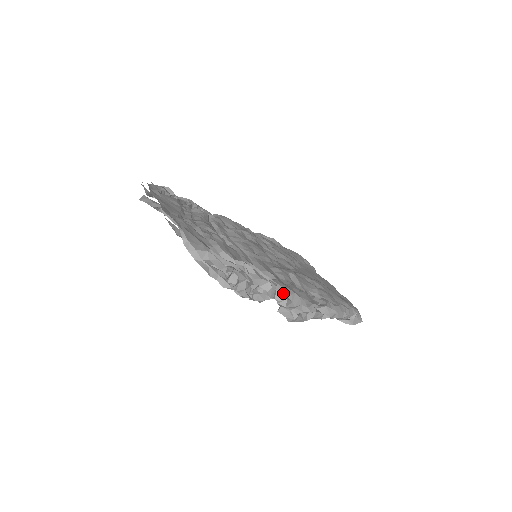
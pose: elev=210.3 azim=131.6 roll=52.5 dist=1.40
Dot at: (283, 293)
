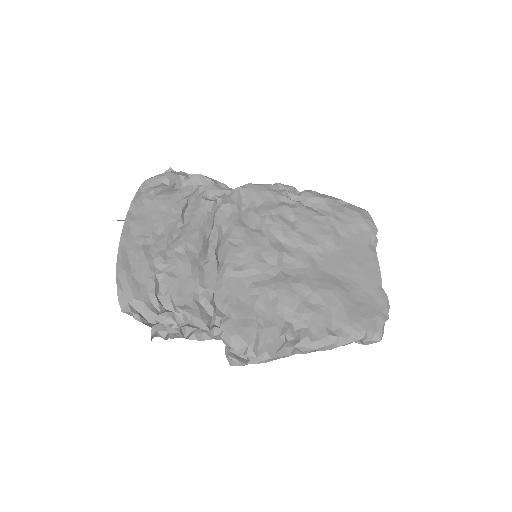
Dot at: (227, 342)
